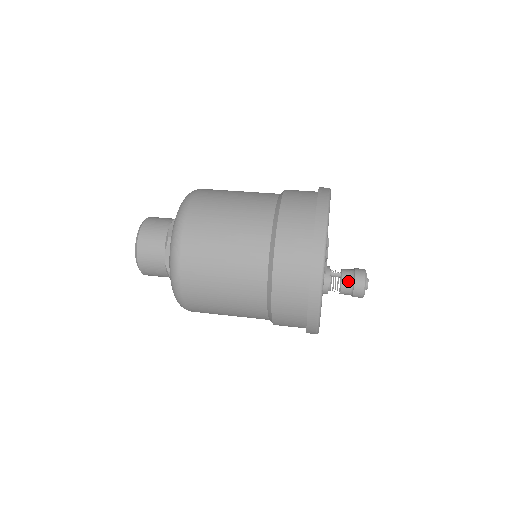
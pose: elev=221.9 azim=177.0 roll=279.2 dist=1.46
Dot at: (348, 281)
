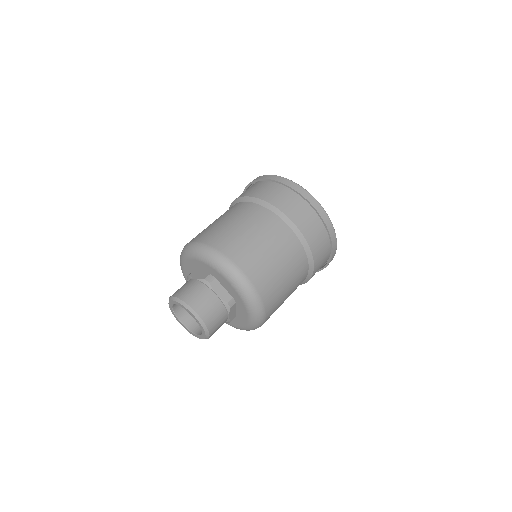
Dot at: occluded
